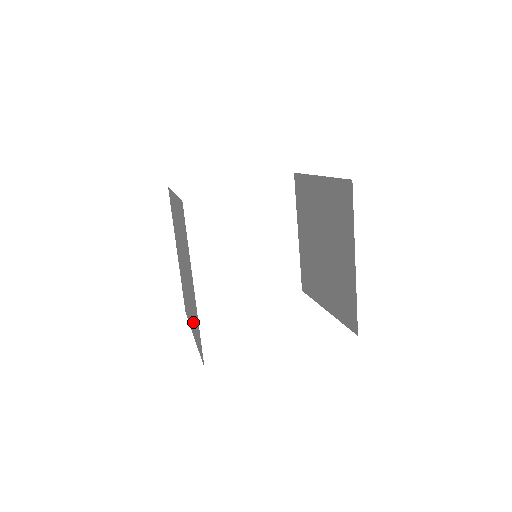
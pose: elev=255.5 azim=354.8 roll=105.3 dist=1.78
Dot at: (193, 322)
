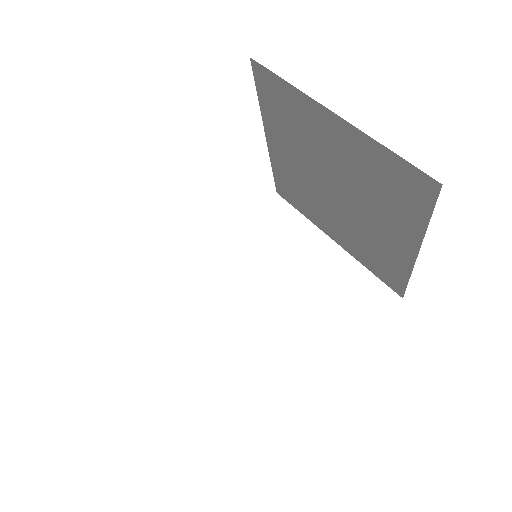
Dot at: occluded
